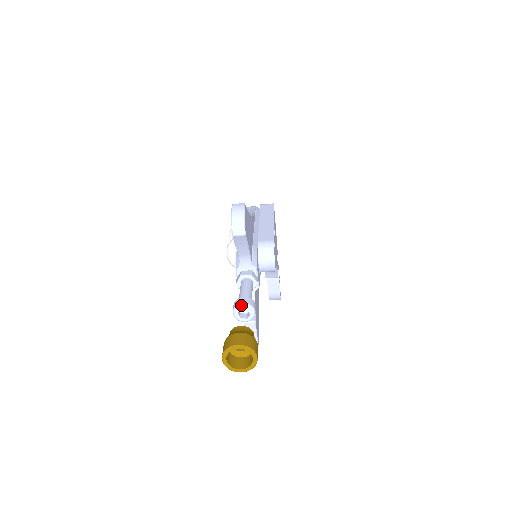
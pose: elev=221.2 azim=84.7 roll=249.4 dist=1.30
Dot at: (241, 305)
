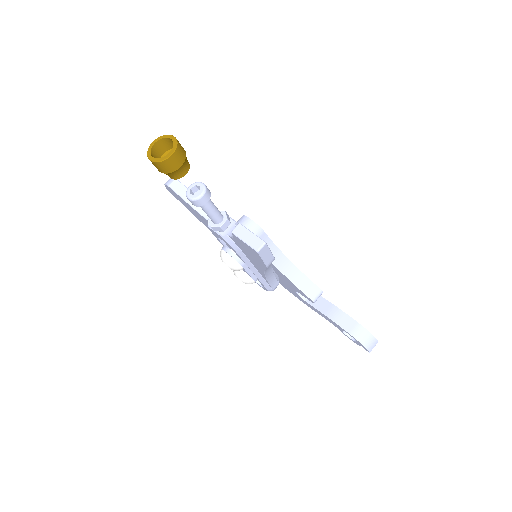
Dot at: (188, 188)
